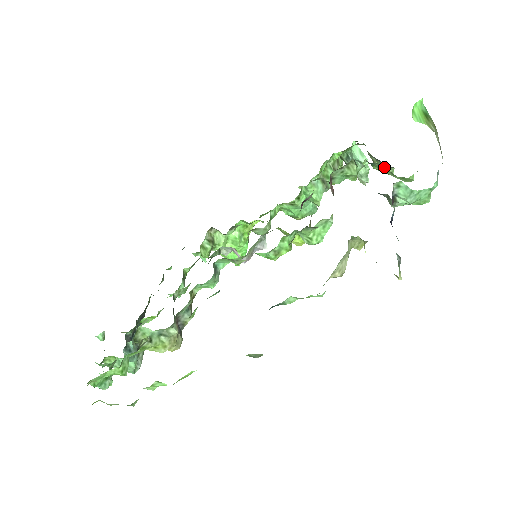
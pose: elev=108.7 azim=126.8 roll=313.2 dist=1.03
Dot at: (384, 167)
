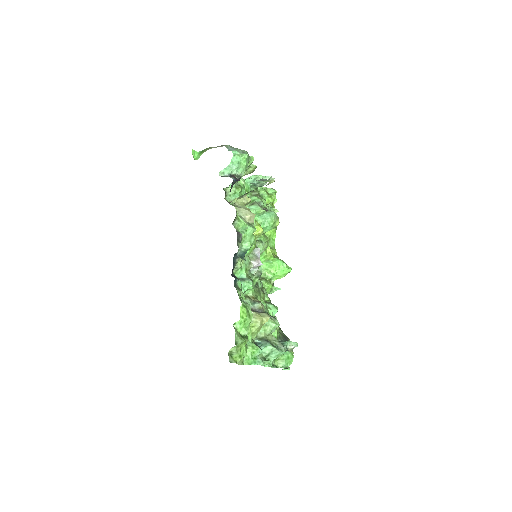
Dot at: (249, 169)
